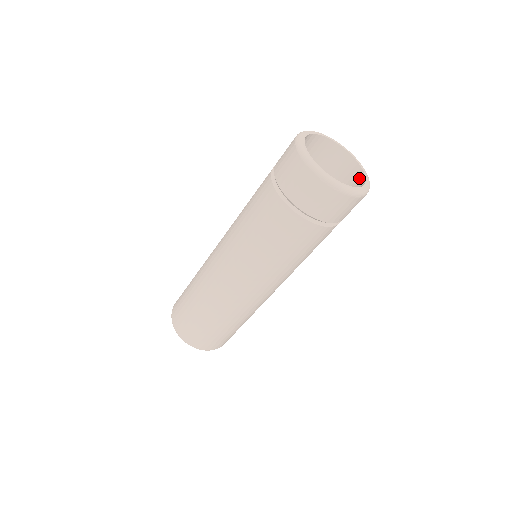
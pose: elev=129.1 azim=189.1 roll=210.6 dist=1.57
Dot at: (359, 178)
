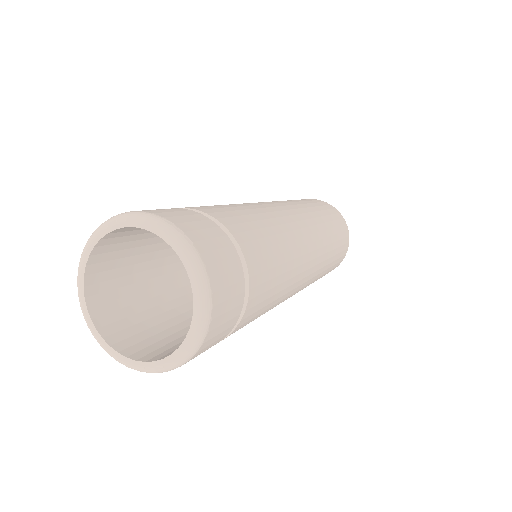
Dot at: occluded
